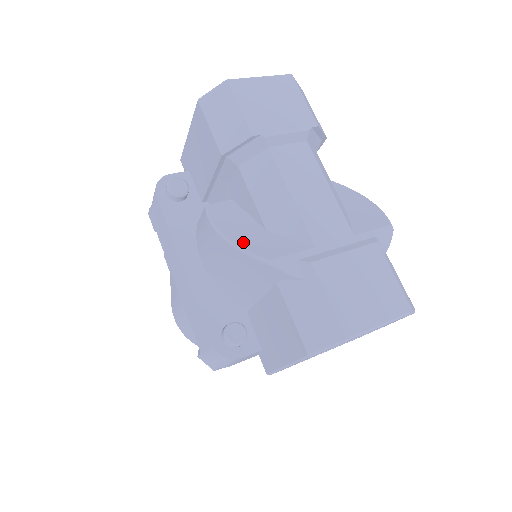
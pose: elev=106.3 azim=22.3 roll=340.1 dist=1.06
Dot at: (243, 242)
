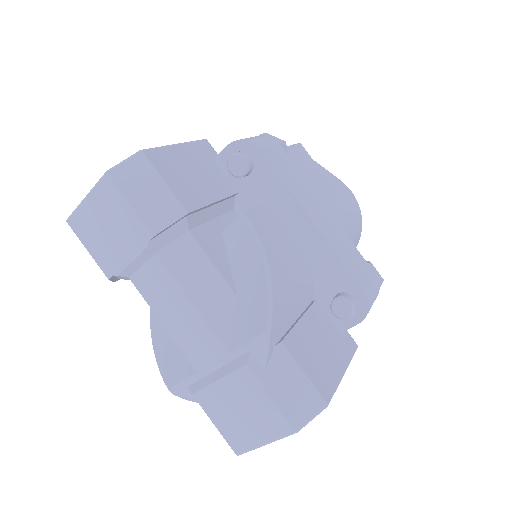
Dot at: (160, 358)
